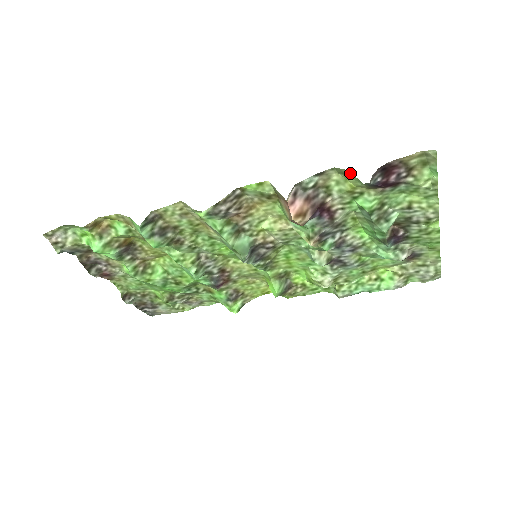
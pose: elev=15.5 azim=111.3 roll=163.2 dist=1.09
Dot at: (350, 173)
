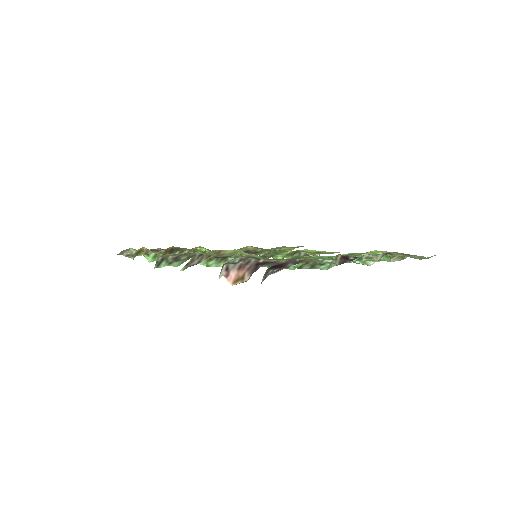
Dot at: occluded
